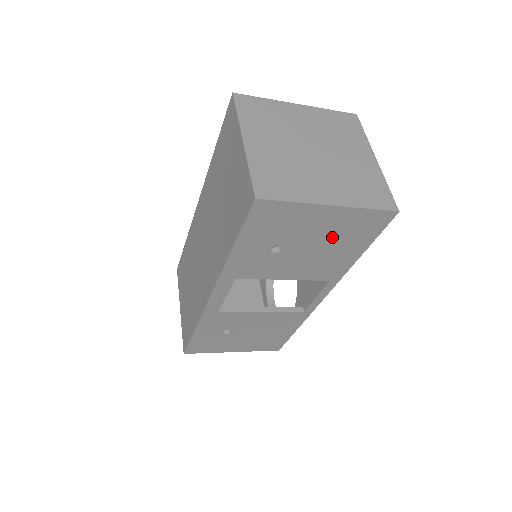
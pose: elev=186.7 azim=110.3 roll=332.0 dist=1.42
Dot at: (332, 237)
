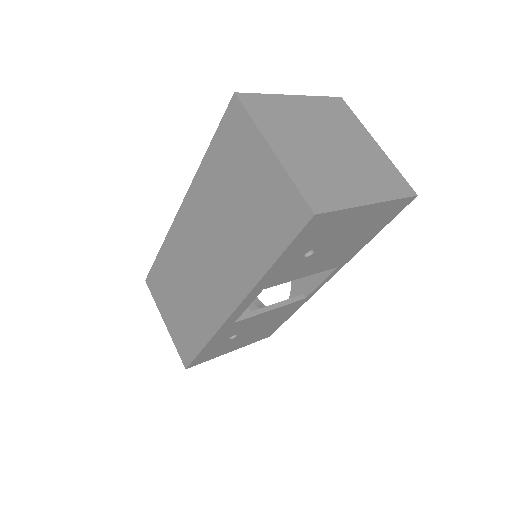
Dot at: (358, 230)
